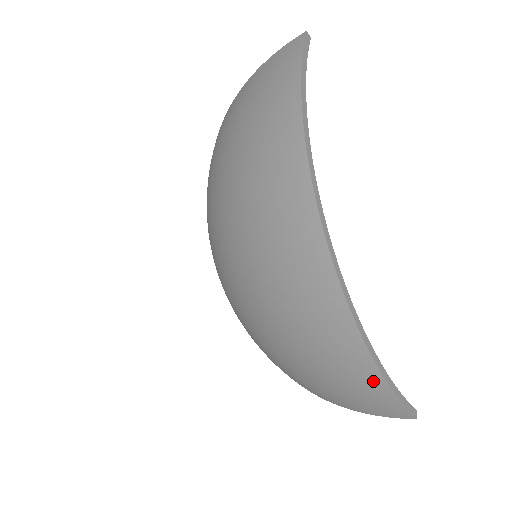
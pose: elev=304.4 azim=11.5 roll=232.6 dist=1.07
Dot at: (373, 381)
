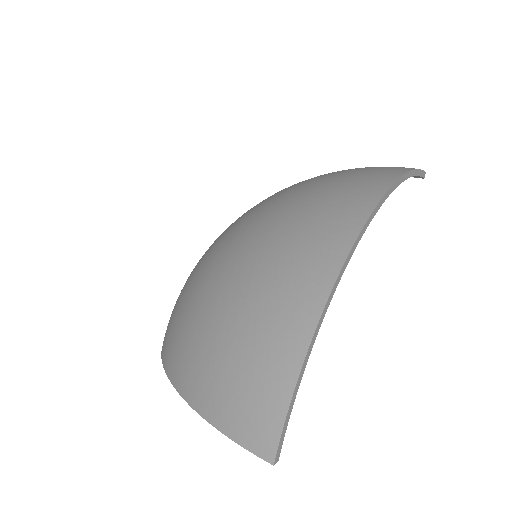
Dot at: (286, 369)
